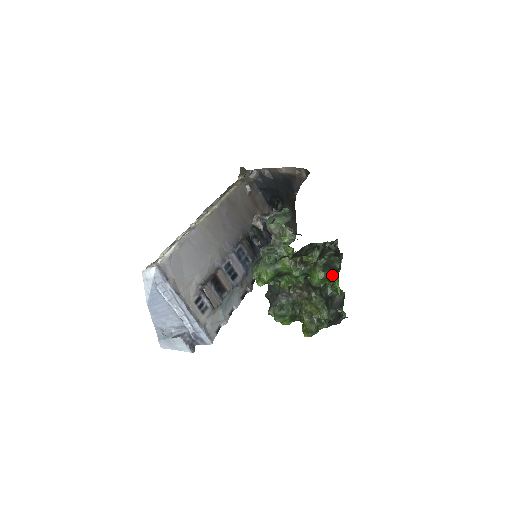
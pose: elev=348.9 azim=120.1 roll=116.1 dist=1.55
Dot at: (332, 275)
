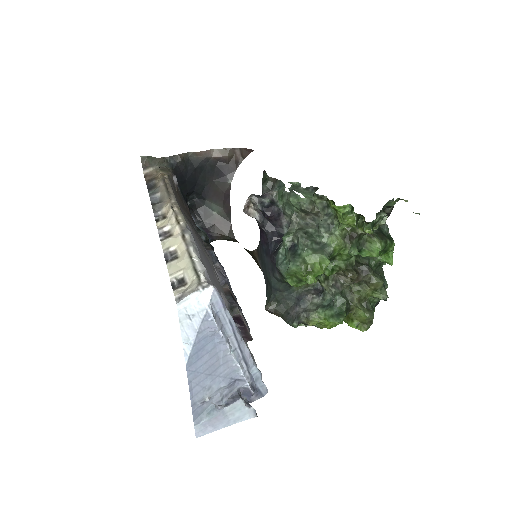
Dot at: (390, 242)
